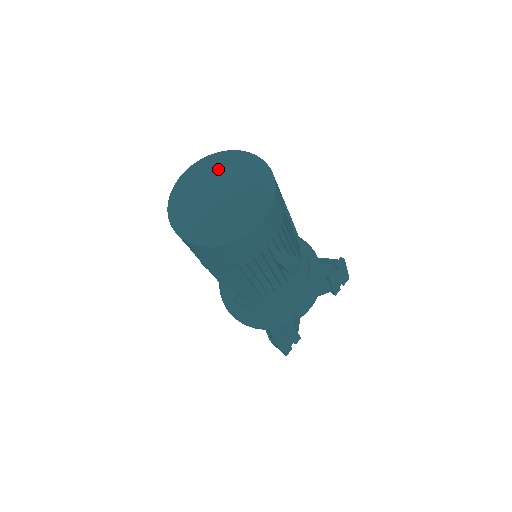
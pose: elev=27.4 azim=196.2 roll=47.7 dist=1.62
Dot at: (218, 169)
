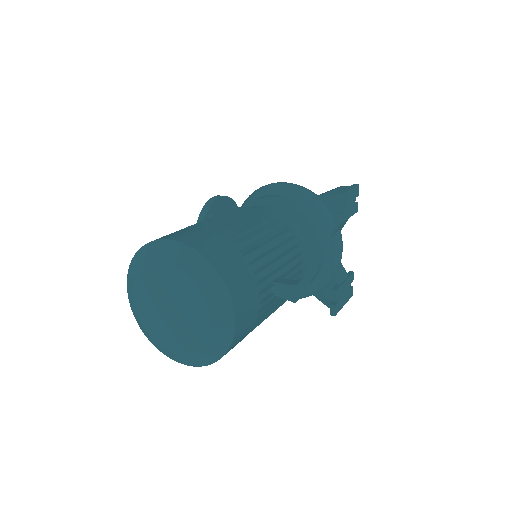
Dot at: (152, 284)
